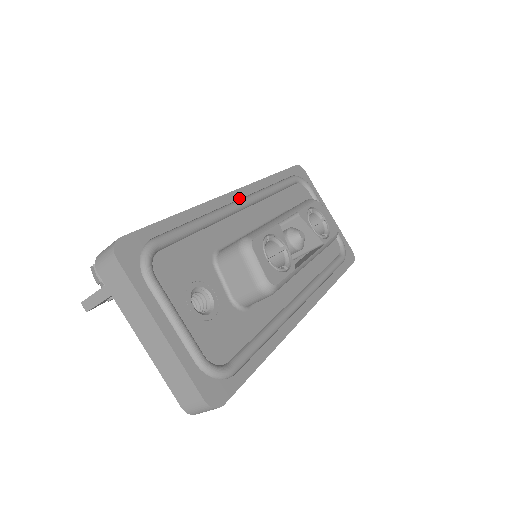
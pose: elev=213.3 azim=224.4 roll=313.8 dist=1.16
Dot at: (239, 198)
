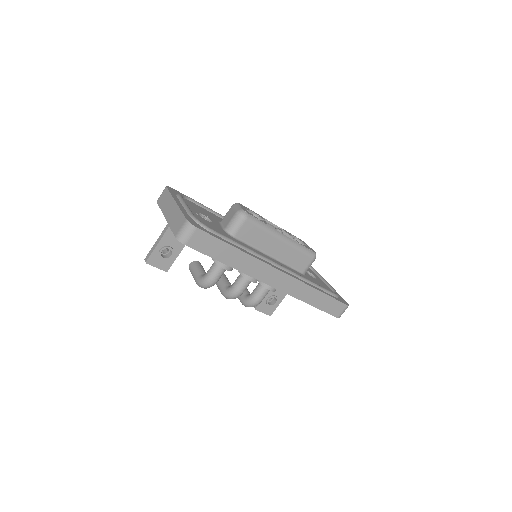
Dot at: occluded
